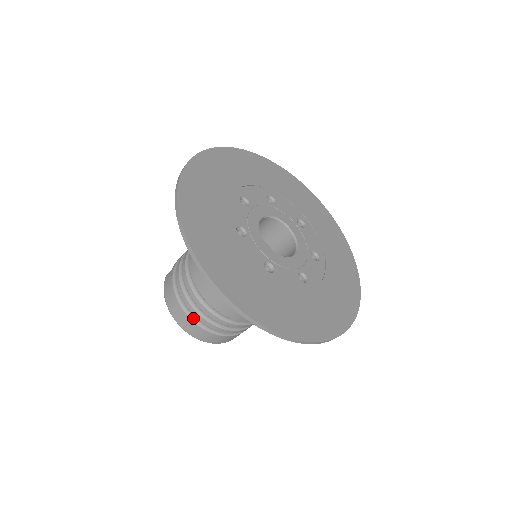
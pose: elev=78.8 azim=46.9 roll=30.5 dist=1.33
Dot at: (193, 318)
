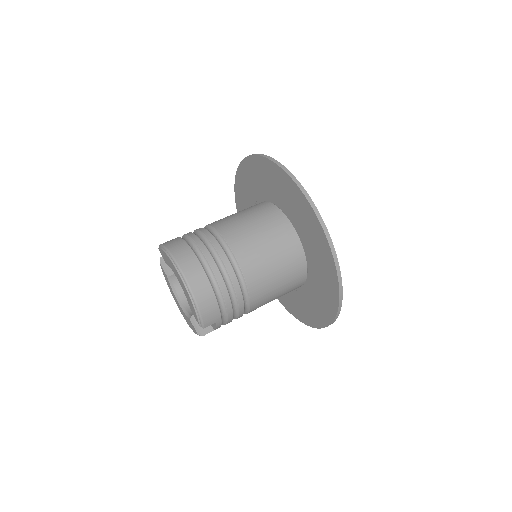
Dot at: (199, 259)
